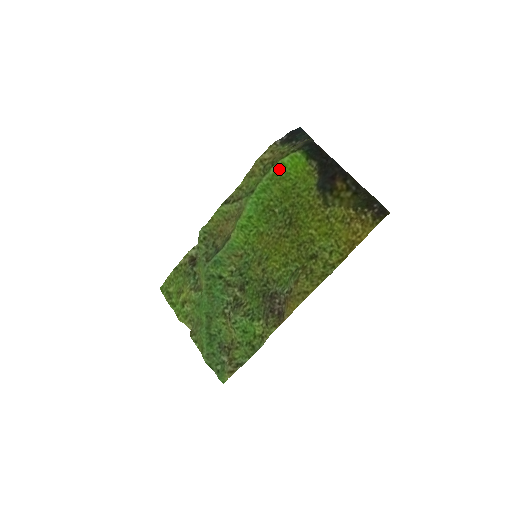
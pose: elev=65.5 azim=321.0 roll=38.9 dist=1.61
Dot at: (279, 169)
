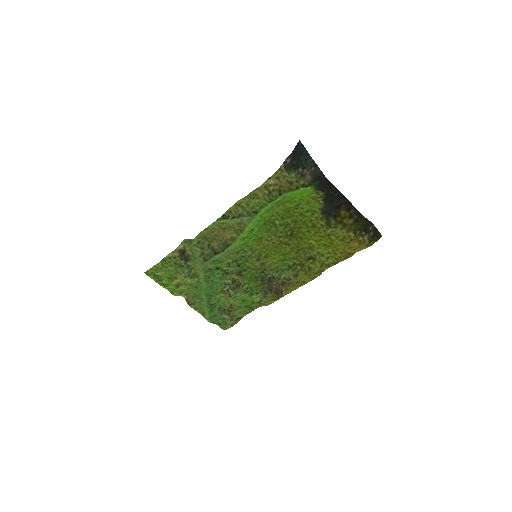
Dot at: (286, 196)
